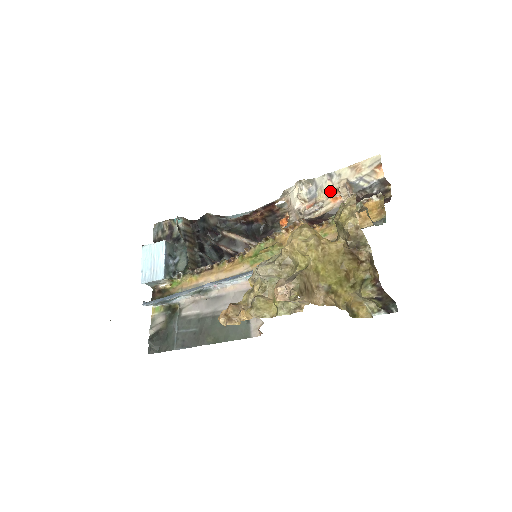
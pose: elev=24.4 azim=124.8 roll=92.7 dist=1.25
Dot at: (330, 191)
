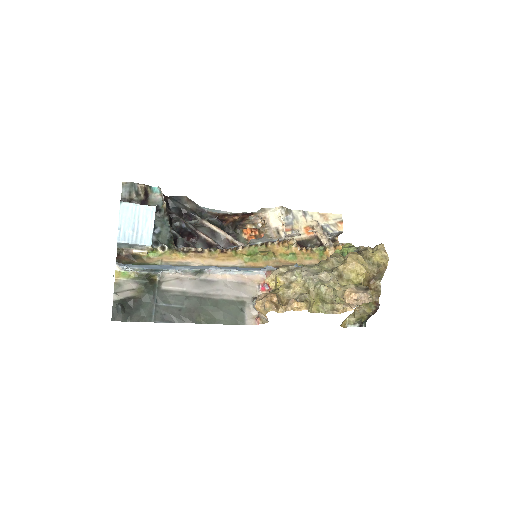
Dot at: (305, 225)
